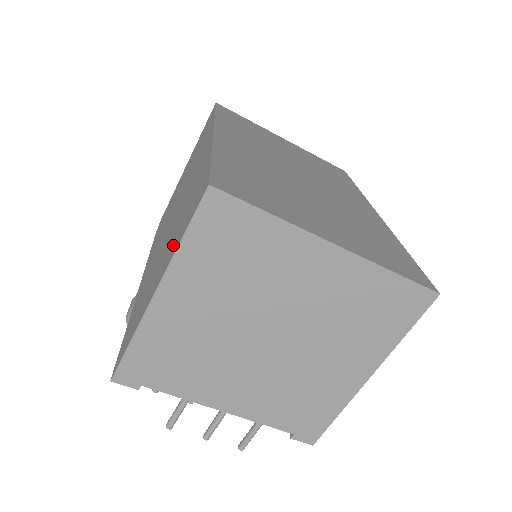
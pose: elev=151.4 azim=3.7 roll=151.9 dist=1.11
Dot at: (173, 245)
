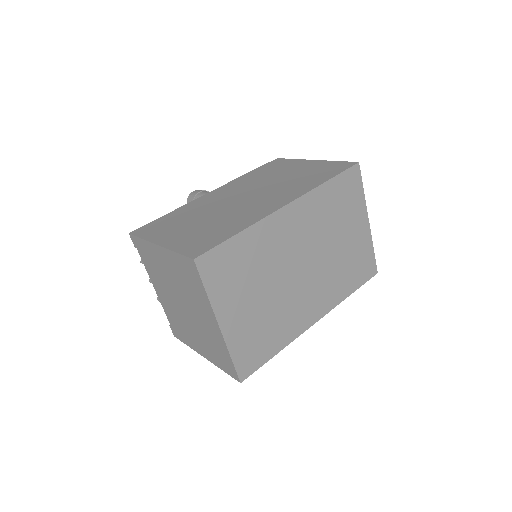
Dot at: (184, 239)
